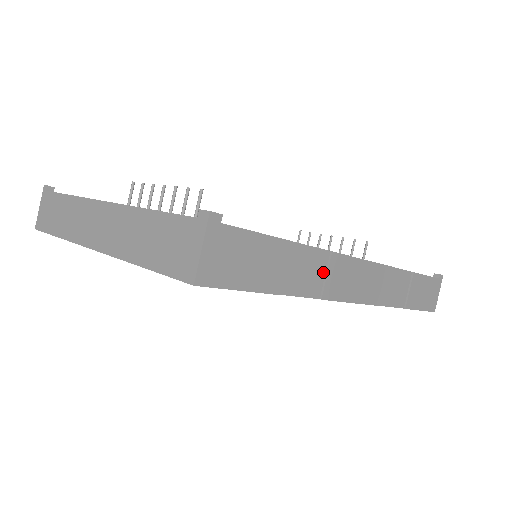
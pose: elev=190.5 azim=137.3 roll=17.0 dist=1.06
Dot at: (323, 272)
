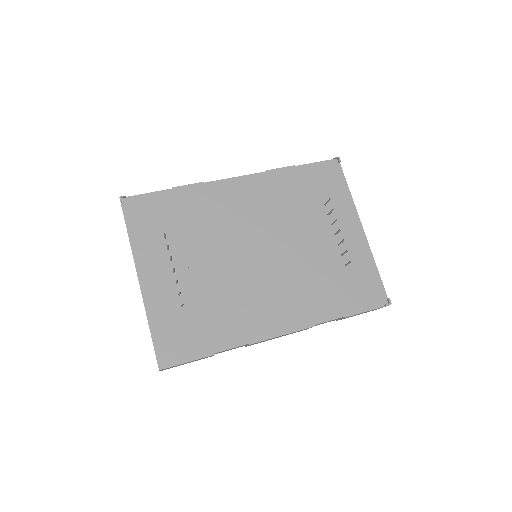
Dot at: occluded
